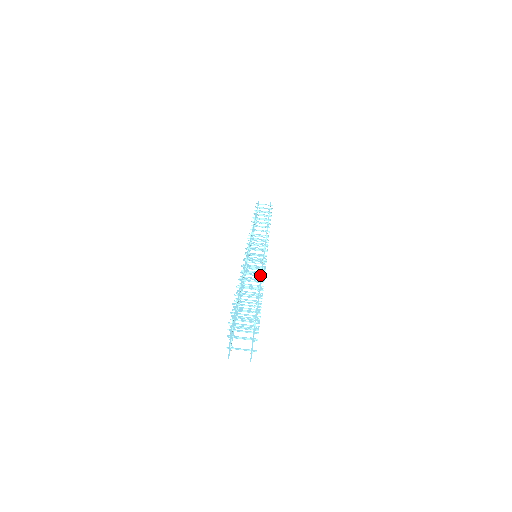
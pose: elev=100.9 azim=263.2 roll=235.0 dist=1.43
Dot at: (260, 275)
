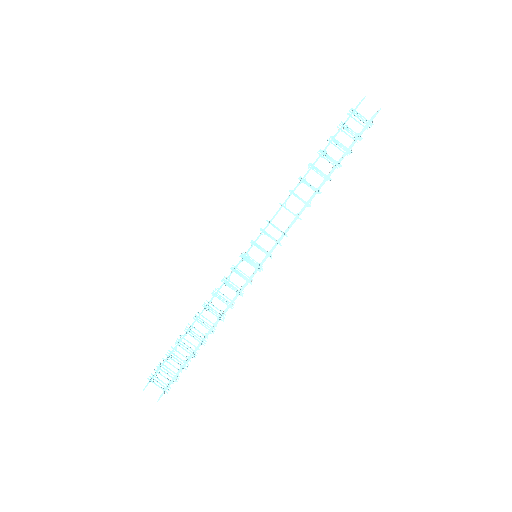
Dot at: (219, 318)
